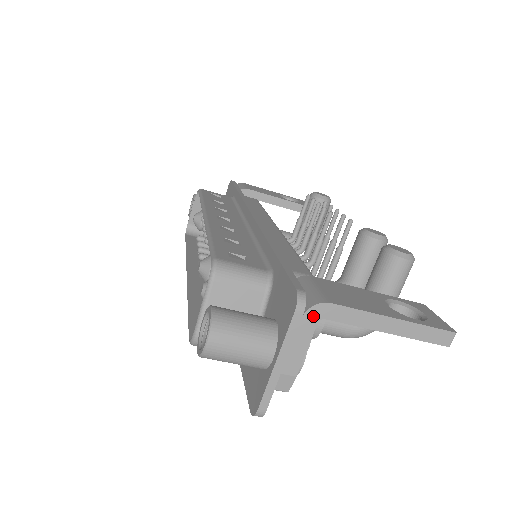
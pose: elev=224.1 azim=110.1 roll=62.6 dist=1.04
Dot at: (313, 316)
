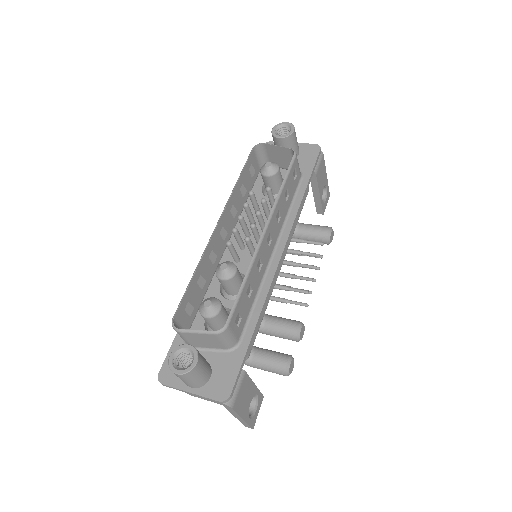
Dot at: (222, 404)
